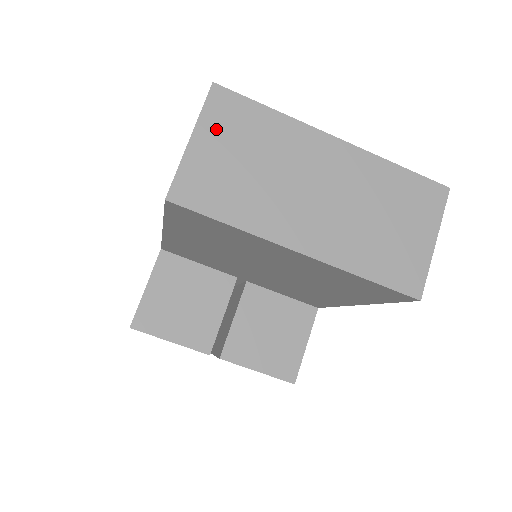
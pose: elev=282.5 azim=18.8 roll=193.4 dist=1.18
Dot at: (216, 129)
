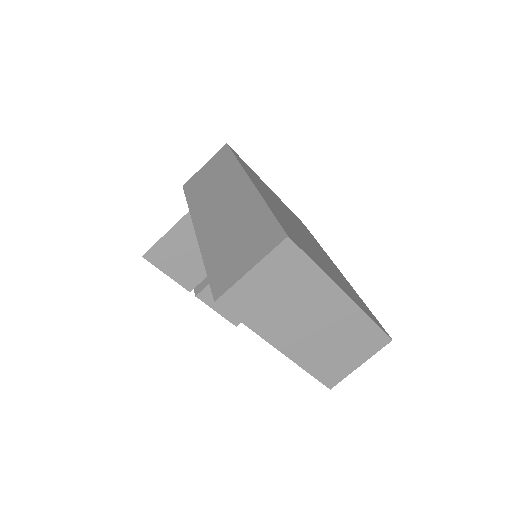
Dot at: (272, 268)
